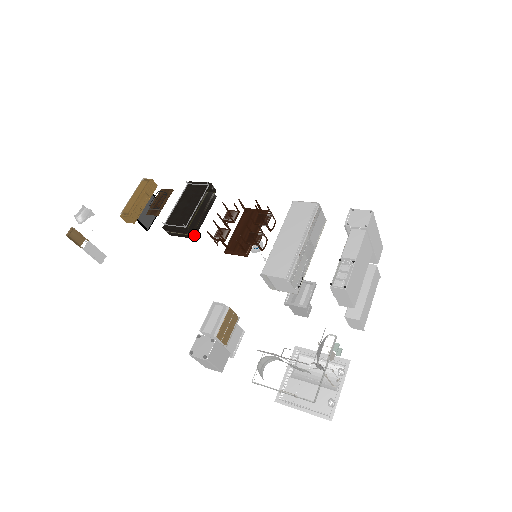
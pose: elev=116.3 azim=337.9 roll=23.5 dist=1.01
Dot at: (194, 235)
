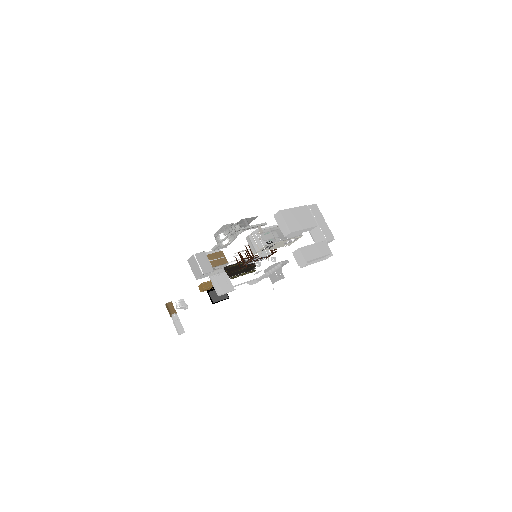
Dot at: (232, 275)
